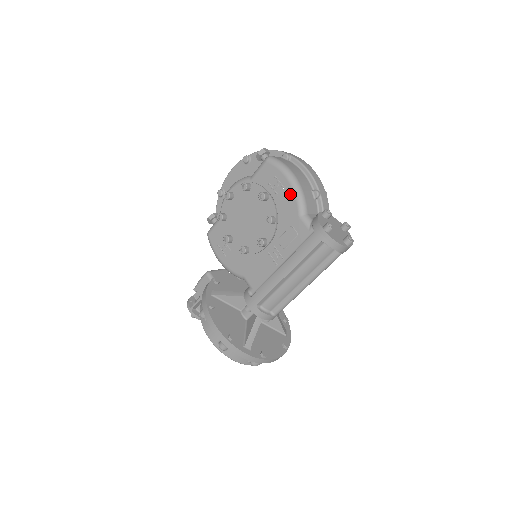
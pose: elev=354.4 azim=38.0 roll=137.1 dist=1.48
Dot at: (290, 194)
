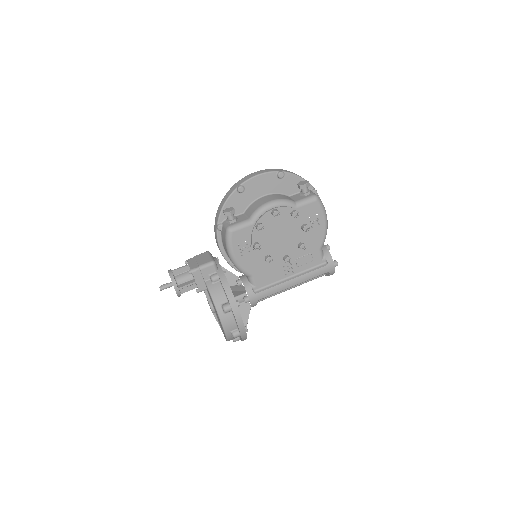
Dot at: (322, 232)
